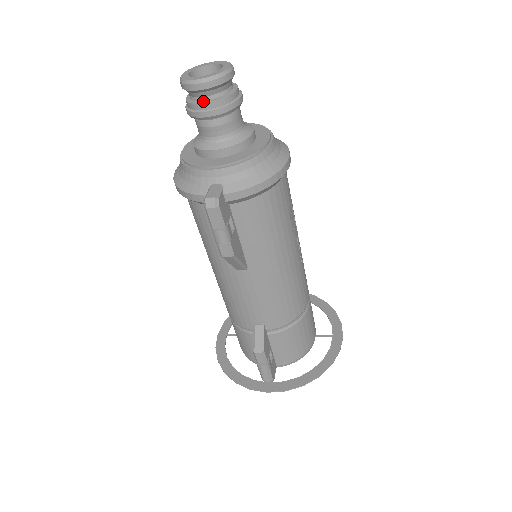
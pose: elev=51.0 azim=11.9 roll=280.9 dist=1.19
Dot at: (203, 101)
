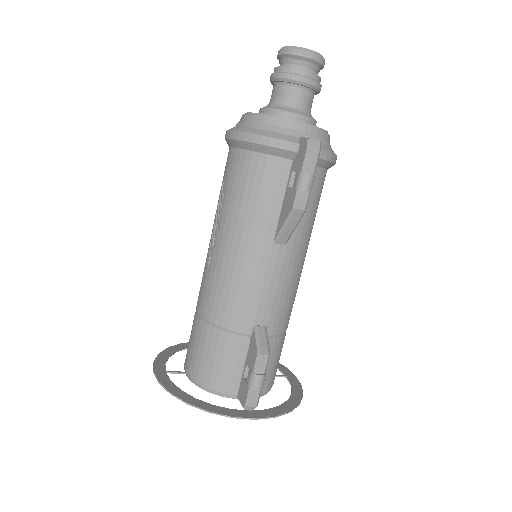
Dot at: (306, 70)
